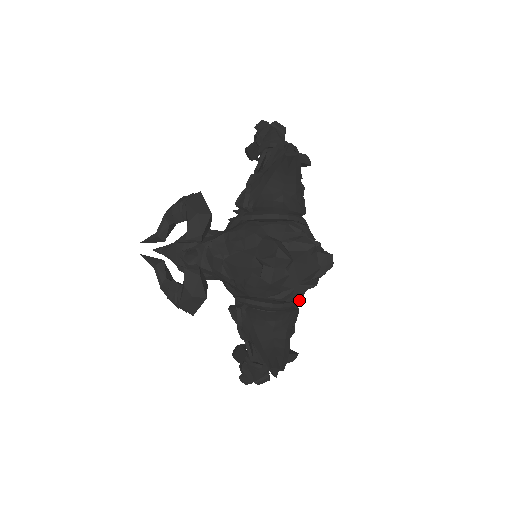
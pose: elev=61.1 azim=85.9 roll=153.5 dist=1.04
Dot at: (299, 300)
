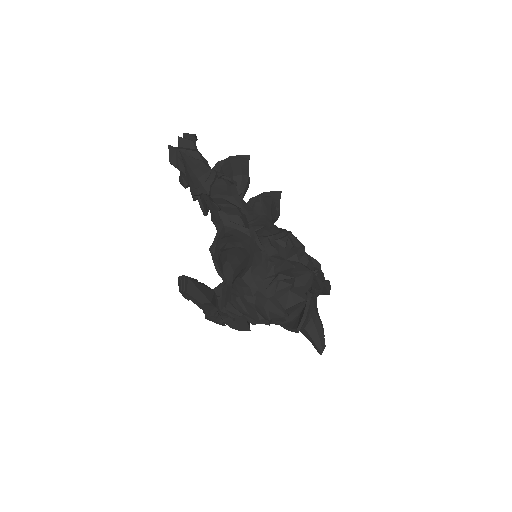
Dot at: (307, 295)
